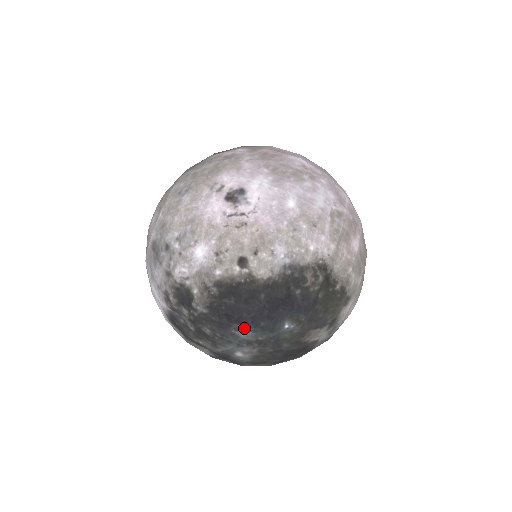
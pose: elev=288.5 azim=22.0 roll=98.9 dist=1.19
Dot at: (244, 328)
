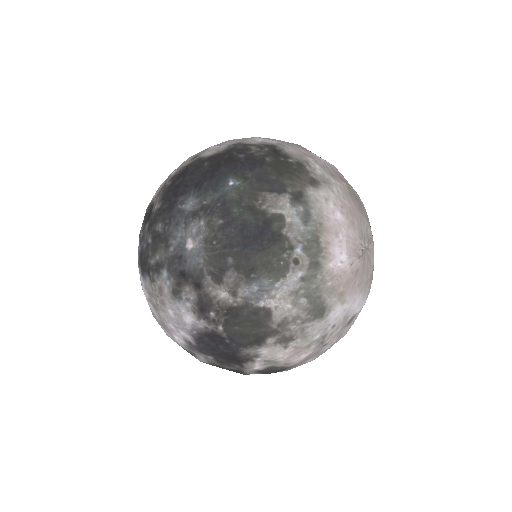
Dot at: (189, 198)
